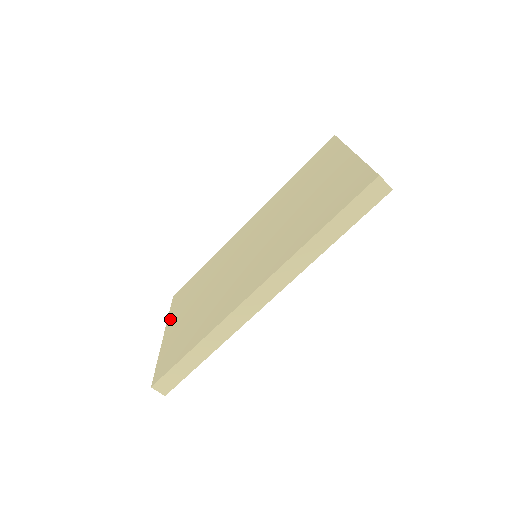
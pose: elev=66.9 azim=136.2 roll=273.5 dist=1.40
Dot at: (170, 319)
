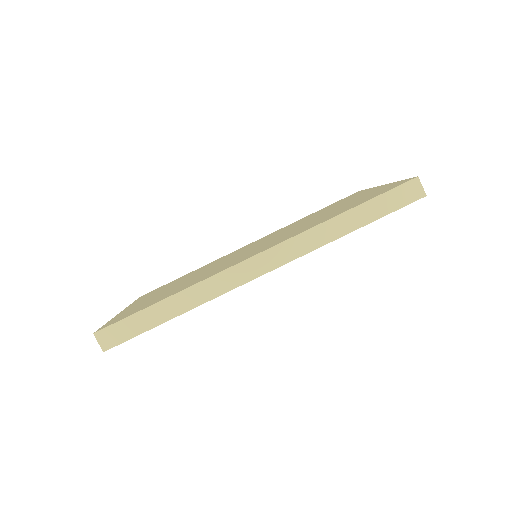
Dot at: (133, 303)
